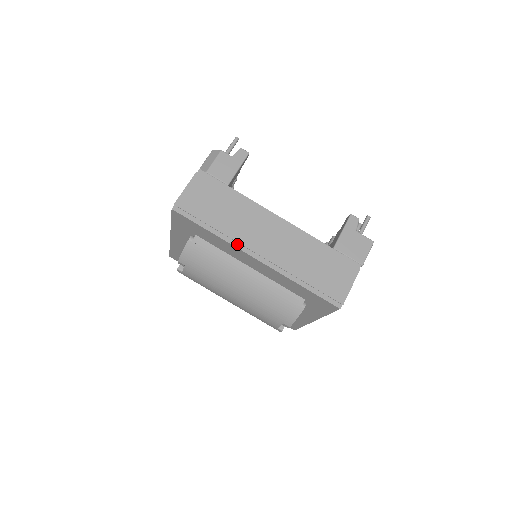
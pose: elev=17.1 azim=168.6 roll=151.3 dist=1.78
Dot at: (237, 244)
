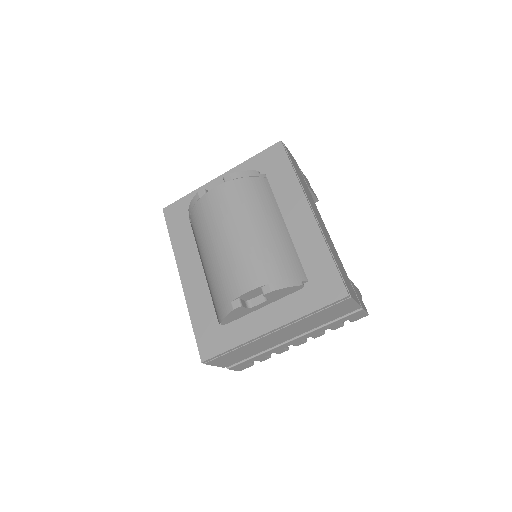
Dot at: (305, 193)
